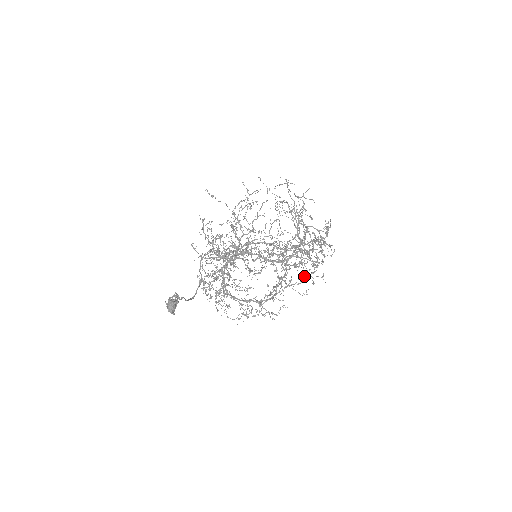
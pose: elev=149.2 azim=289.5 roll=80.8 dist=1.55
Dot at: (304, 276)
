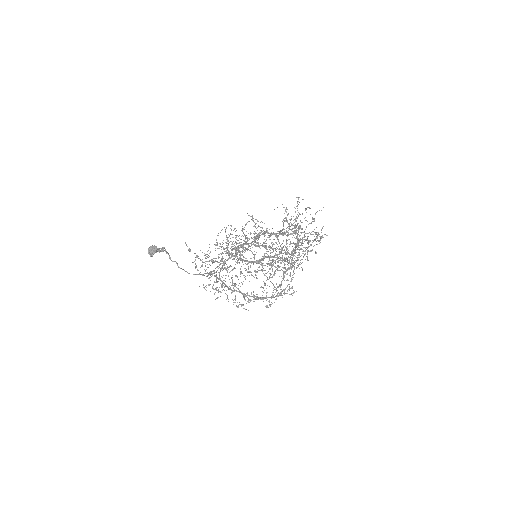
Dot at: occluded
